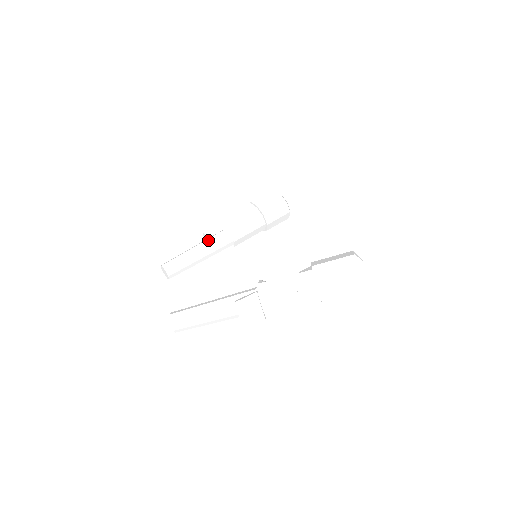
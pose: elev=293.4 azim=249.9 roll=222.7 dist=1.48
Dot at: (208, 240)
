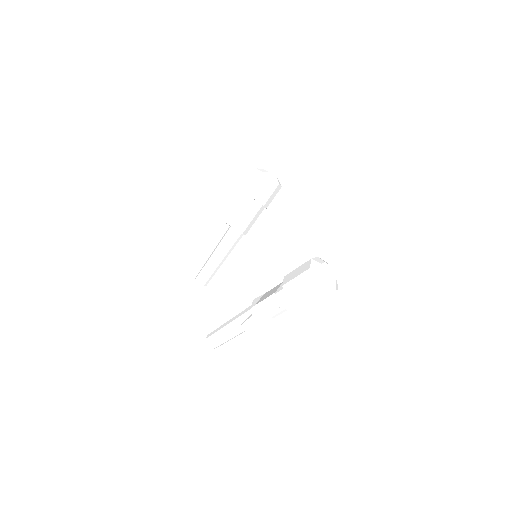
Dot at: (221, 243)
